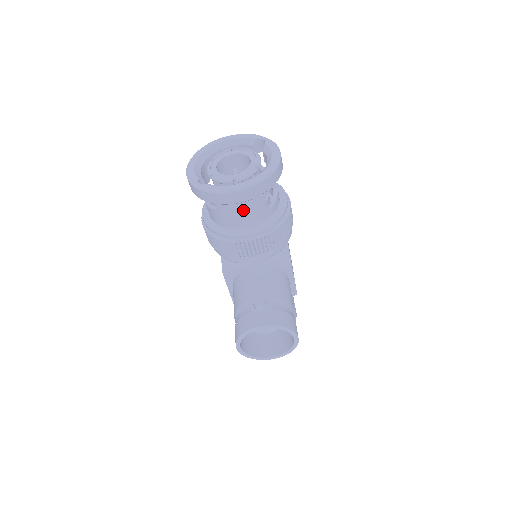
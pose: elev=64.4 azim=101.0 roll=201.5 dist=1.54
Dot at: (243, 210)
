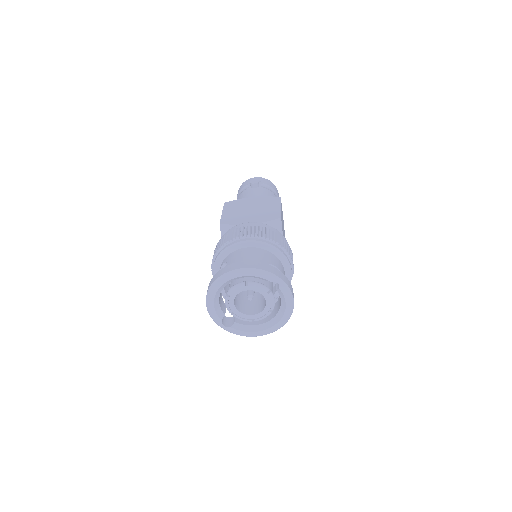
Dot at: occluded
